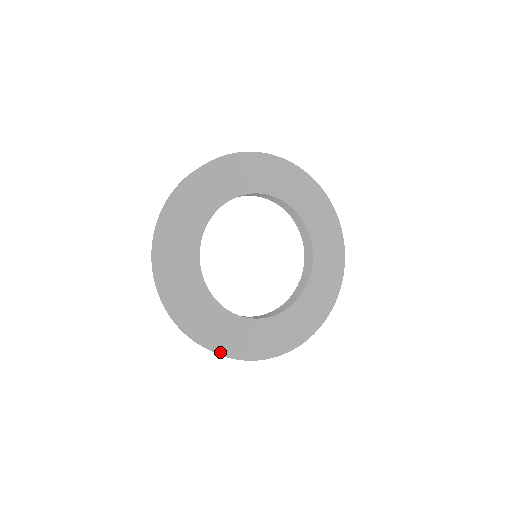
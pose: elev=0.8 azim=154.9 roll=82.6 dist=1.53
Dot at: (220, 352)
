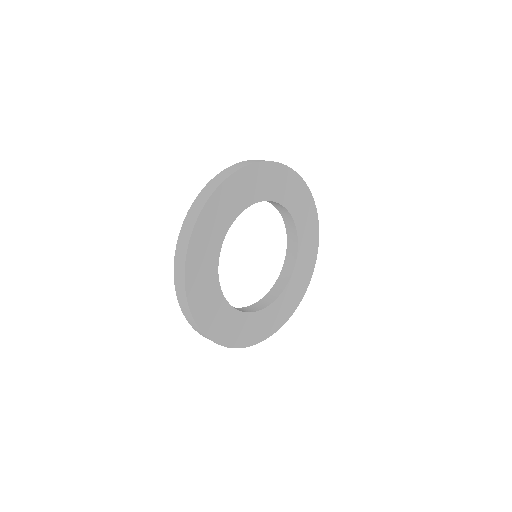
Dot at: (198, 322)
